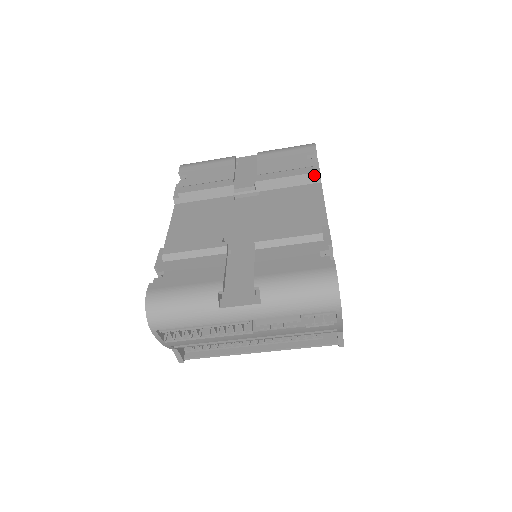
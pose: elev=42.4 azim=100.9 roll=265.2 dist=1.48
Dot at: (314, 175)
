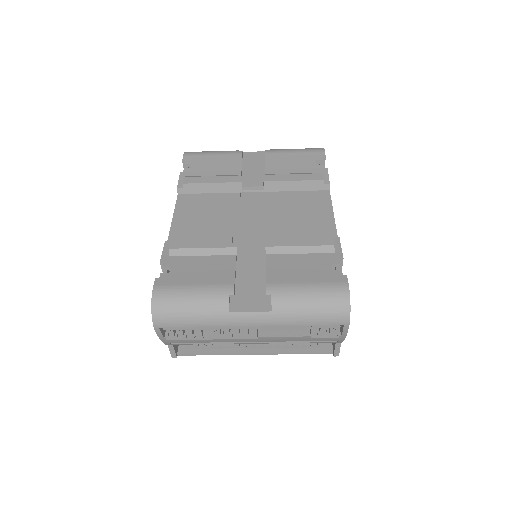
Dot at: (323, 182)
